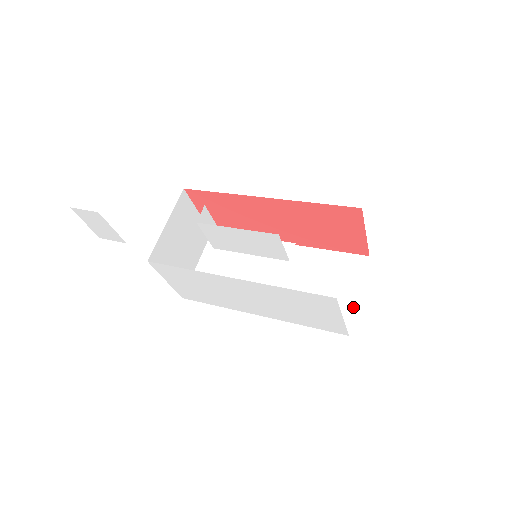
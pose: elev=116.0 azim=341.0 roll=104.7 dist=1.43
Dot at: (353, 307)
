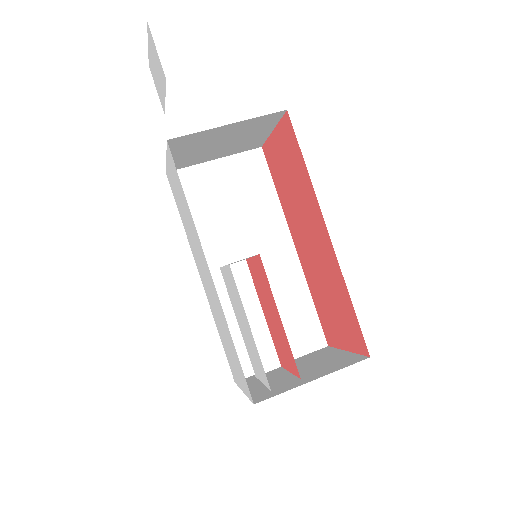
Dot at: occluded
